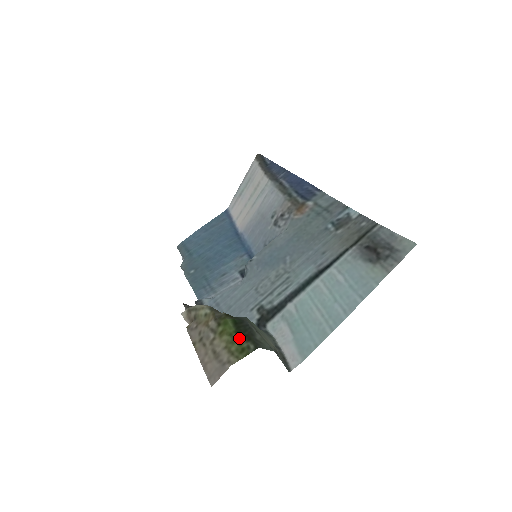
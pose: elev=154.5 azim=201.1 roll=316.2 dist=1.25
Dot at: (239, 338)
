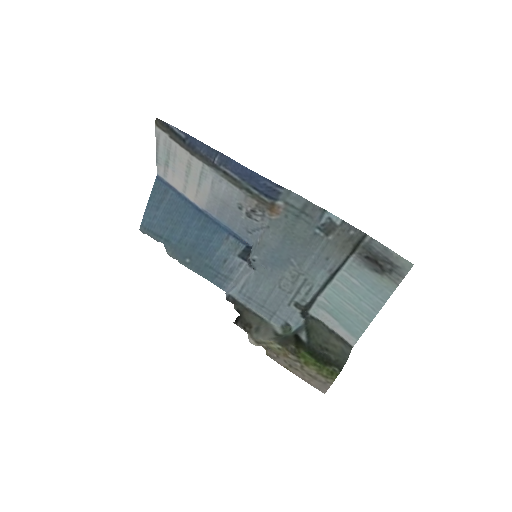
Dot at: (323, 366)
